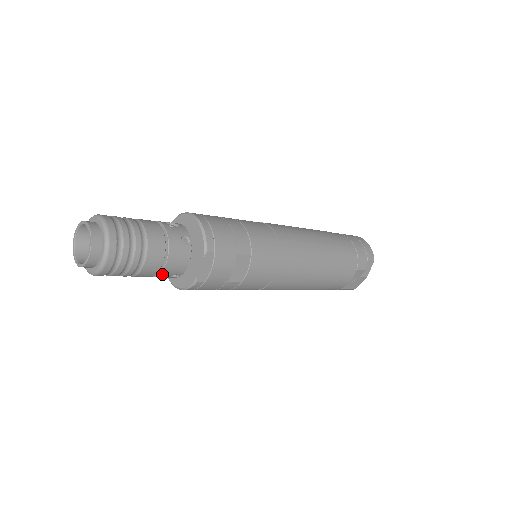
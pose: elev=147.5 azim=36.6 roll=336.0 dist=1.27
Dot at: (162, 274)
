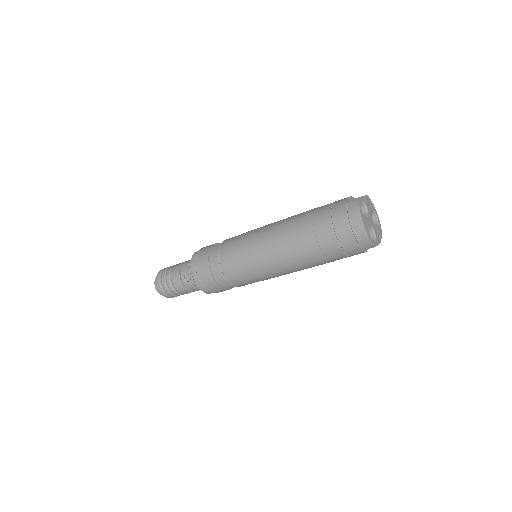
Dot at: occluded
